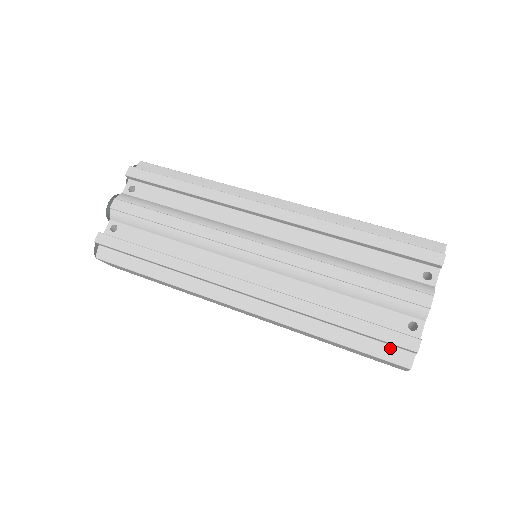
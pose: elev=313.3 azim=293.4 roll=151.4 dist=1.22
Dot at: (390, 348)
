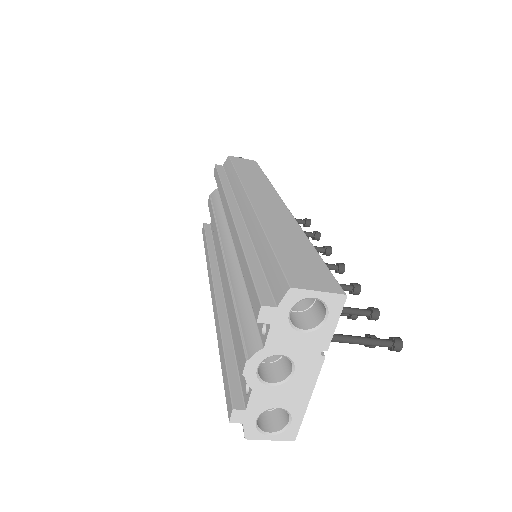
Dot at: occluded
